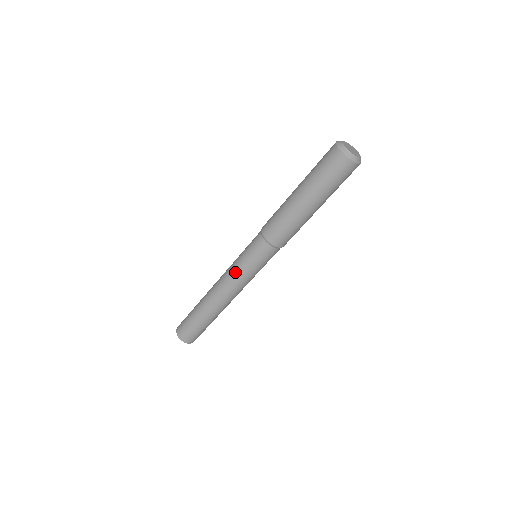
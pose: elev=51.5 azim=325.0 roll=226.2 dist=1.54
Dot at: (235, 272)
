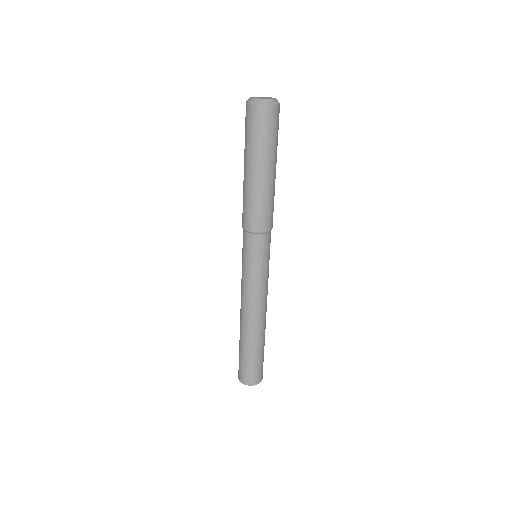
Dot at: (242, 280)
